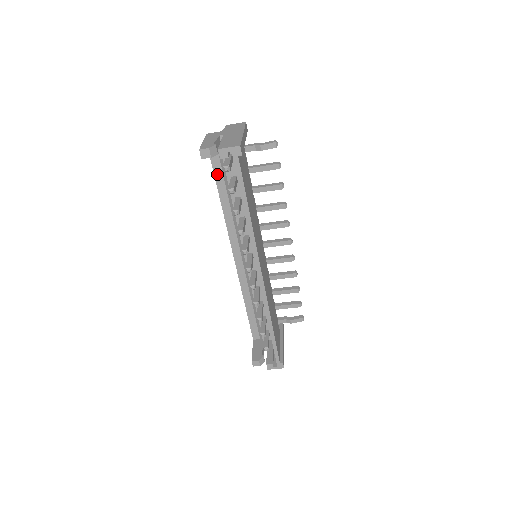
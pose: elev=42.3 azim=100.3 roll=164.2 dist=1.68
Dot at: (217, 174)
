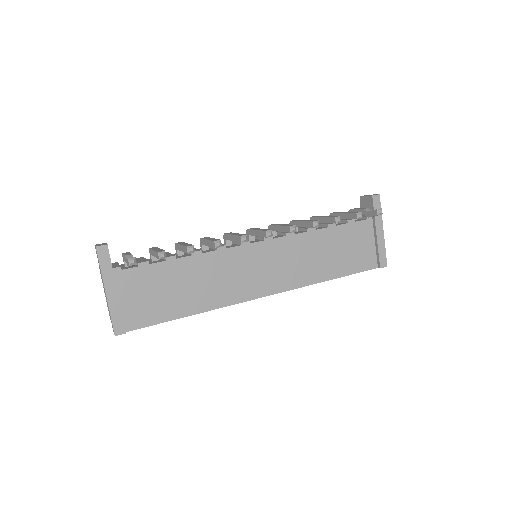
Dot at: occluded
